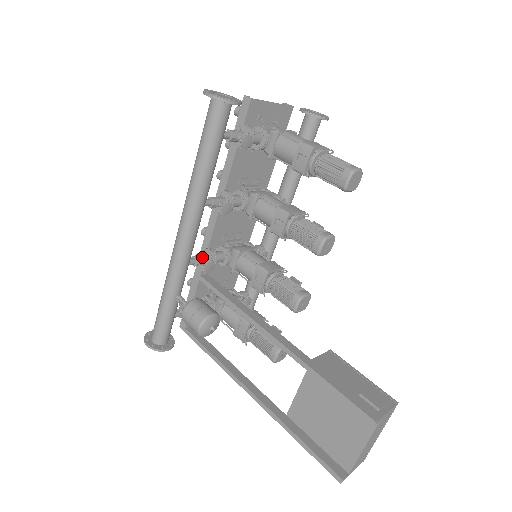
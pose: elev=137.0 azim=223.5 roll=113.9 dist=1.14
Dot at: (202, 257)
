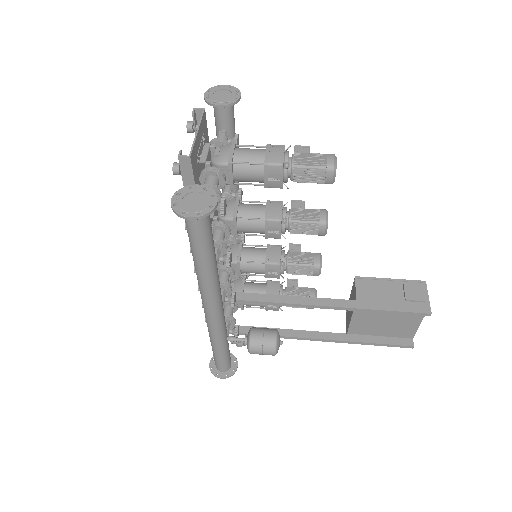
Dot at: occluded
